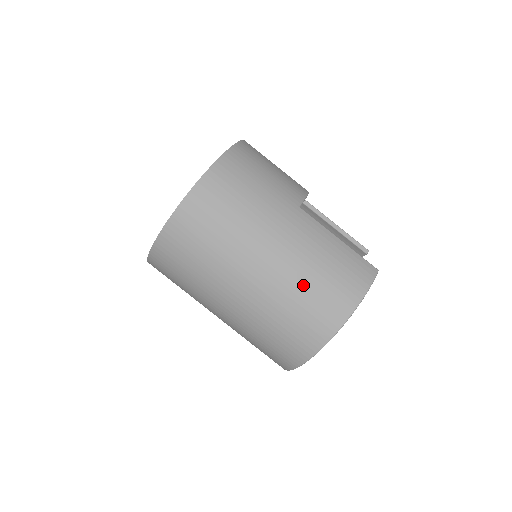
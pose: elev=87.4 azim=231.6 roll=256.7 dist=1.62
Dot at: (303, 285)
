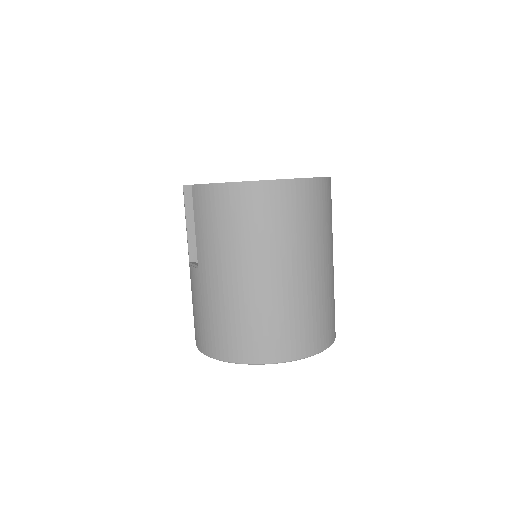
Dot at: (316, 307)
